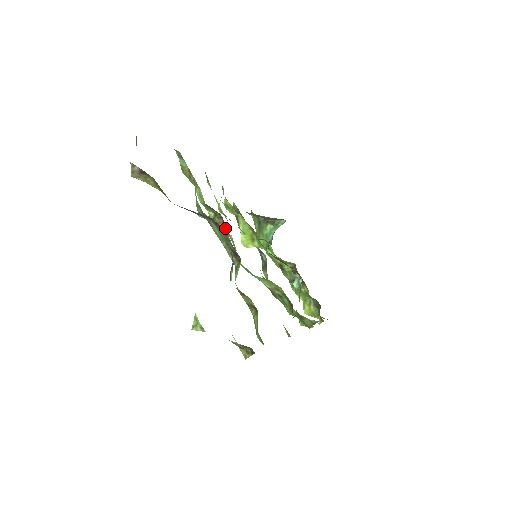
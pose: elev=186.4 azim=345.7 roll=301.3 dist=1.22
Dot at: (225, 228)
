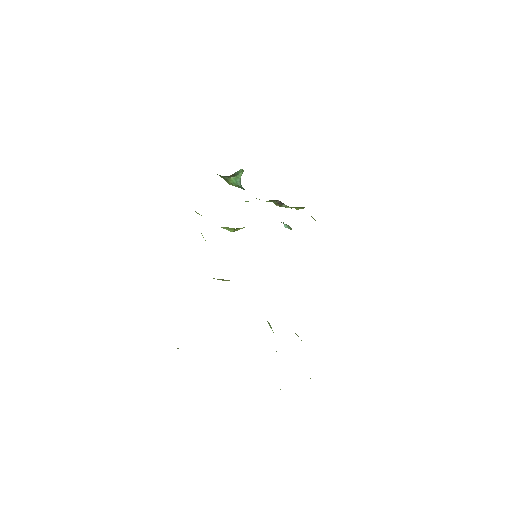
Dot at: occluded
